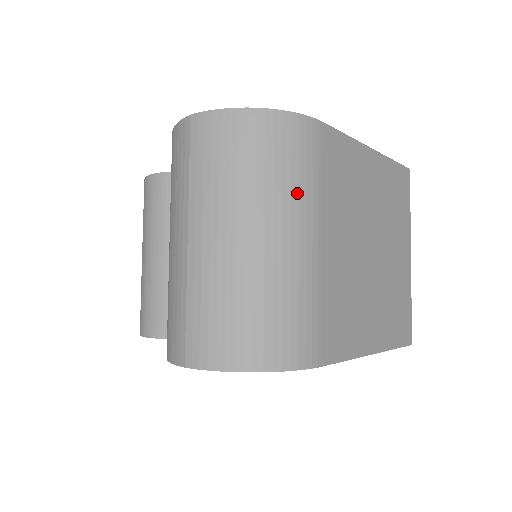
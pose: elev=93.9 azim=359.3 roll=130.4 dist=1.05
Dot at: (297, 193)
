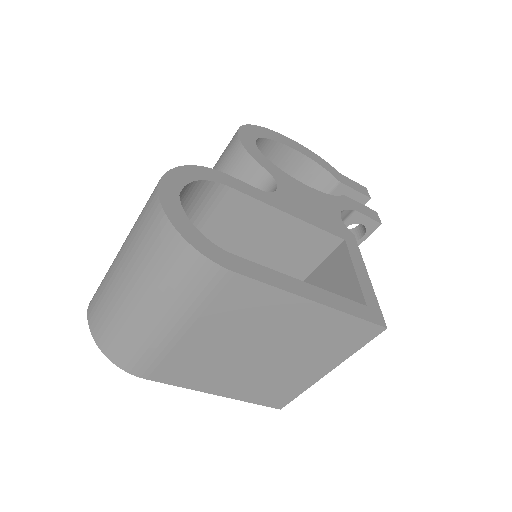
Dot at: (174, 299)
